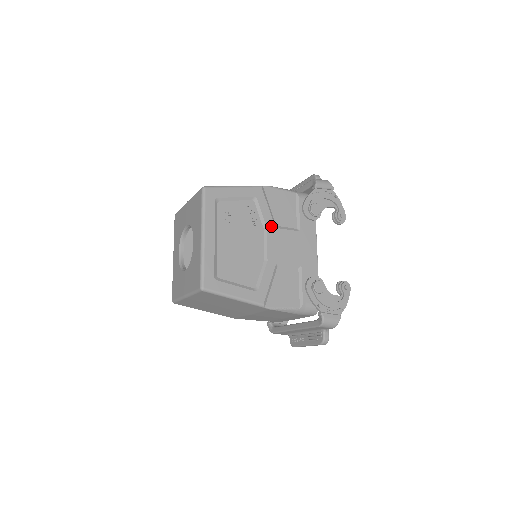
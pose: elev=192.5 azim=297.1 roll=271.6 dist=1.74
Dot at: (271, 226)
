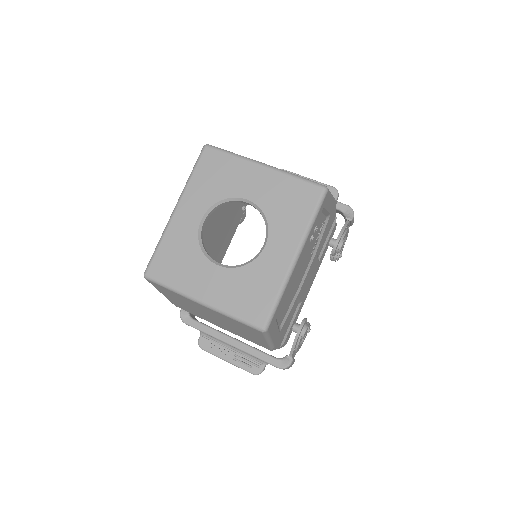
Dot at: (317, 253)
